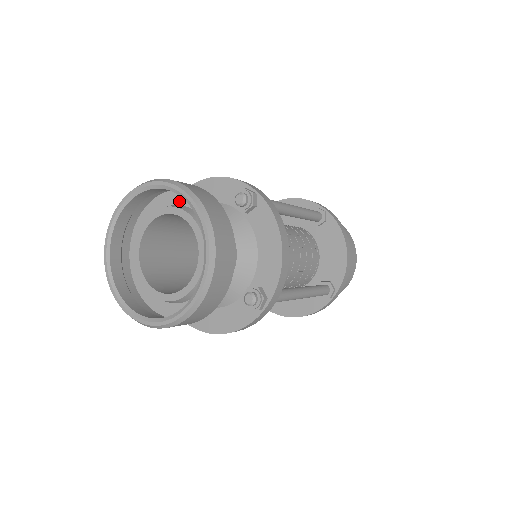
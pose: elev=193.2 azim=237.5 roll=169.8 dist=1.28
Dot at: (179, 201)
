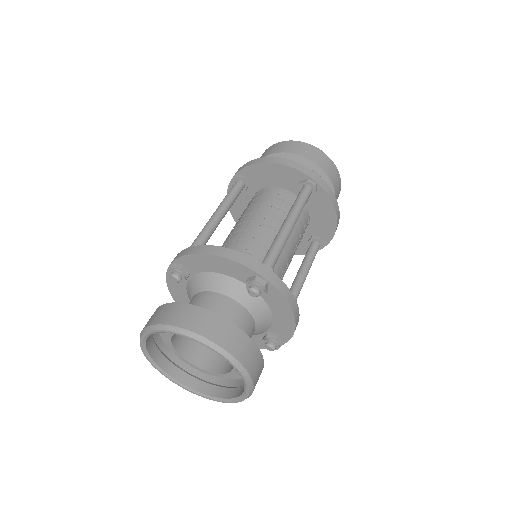
Dot at: occluded
